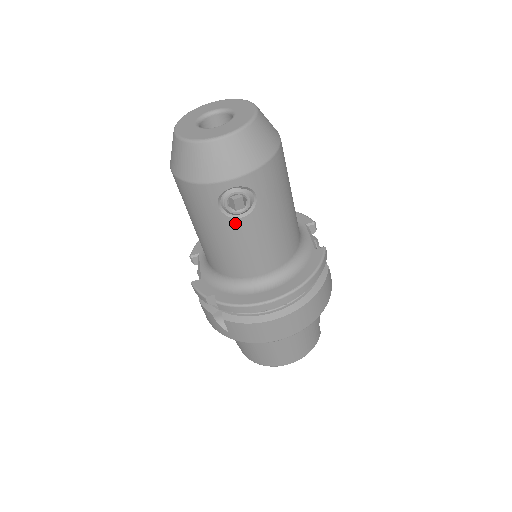
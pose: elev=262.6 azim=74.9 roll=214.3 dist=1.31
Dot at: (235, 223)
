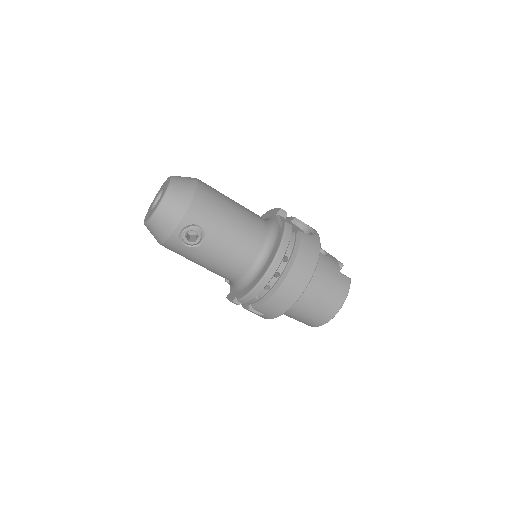
Dot at: (203, 248)
